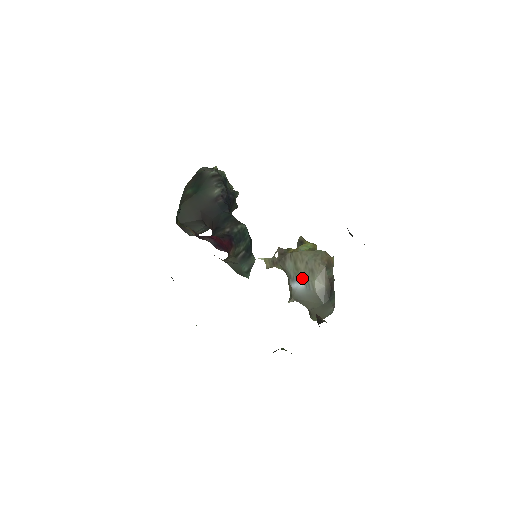
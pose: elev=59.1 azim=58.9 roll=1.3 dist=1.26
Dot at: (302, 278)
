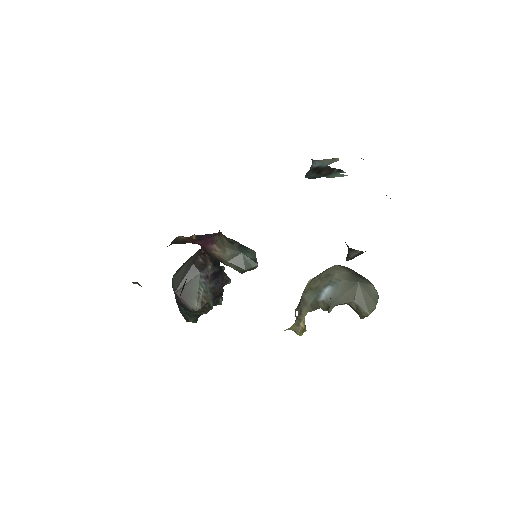
Dot at: (324, 286)
